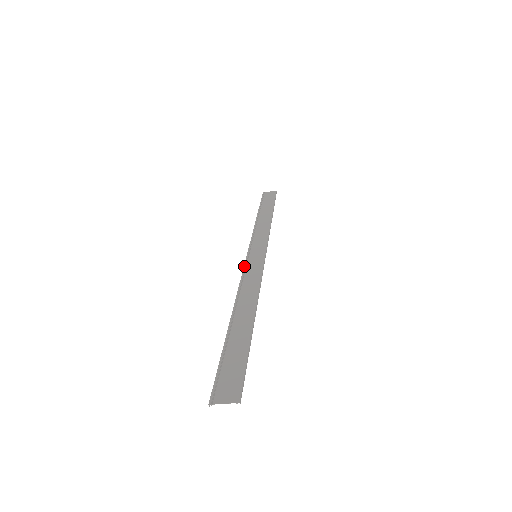
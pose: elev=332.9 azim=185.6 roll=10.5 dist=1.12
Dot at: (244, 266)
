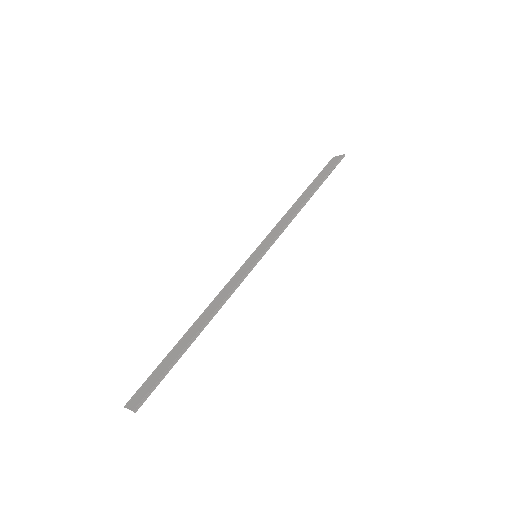
Dot at: occluded
